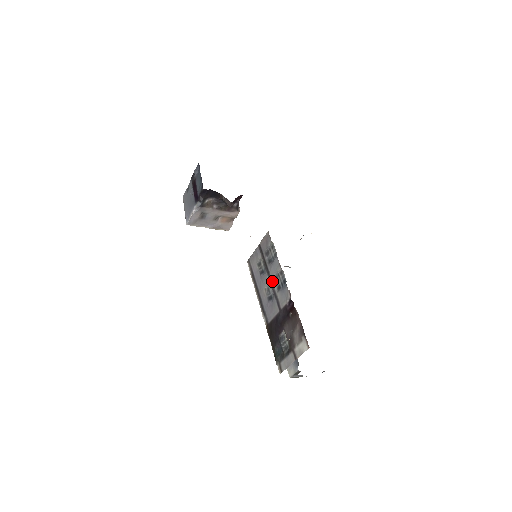
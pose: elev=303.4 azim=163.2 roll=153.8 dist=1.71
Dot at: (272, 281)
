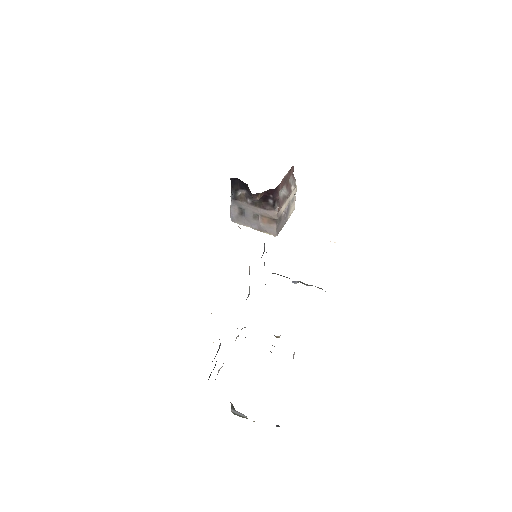
Dot at: occluded
